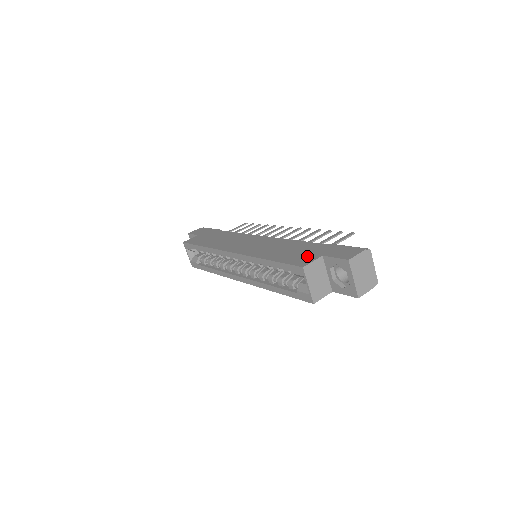
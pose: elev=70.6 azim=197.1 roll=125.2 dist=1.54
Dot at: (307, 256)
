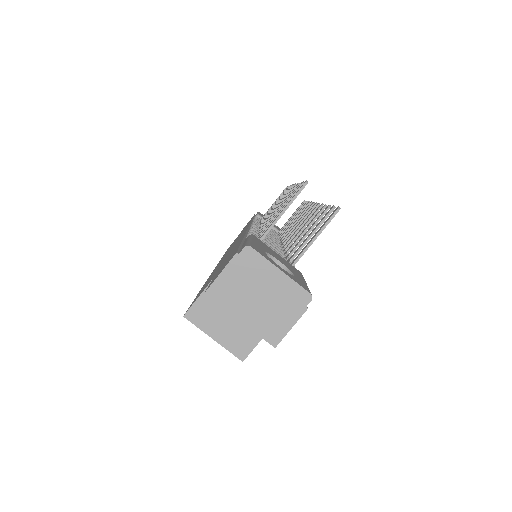
Dot at: (209, 281)
